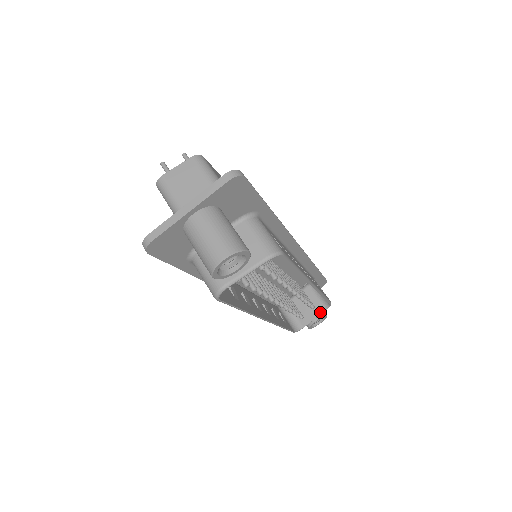
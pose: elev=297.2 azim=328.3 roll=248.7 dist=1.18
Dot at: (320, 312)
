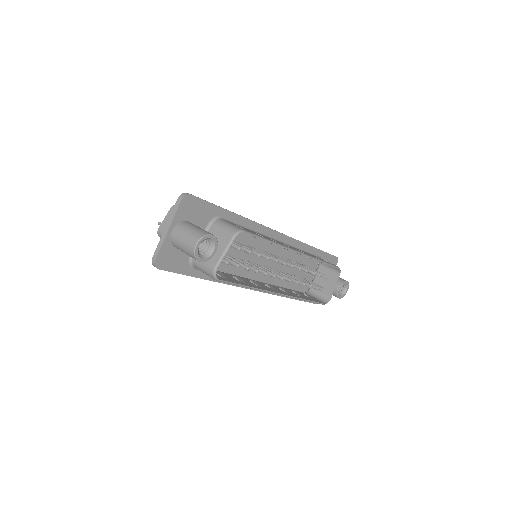
Dot at: (336, 279)
